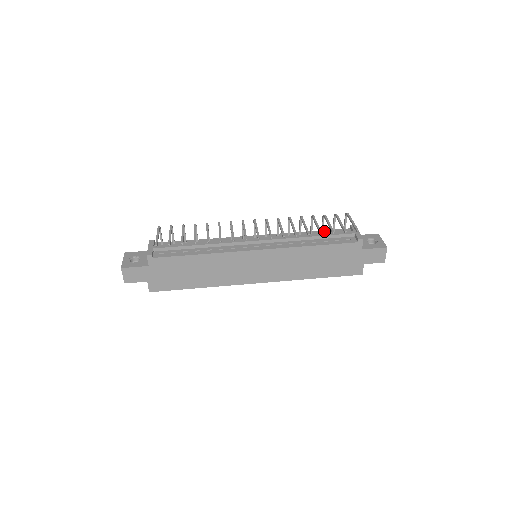
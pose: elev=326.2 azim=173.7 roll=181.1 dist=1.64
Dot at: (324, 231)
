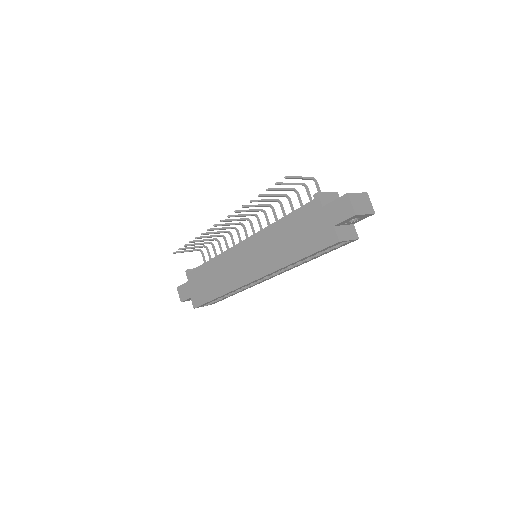
Dot at: occluded
